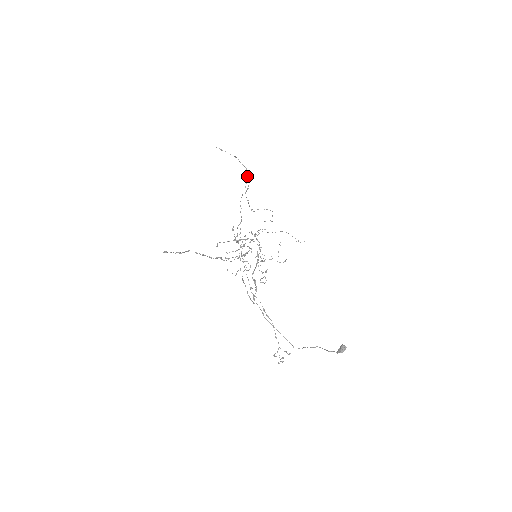
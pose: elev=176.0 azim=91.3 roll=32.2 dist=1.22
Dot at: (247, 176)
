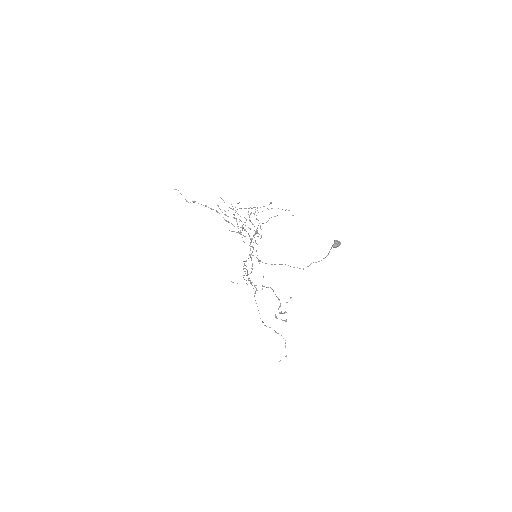
Dot at: occluded
